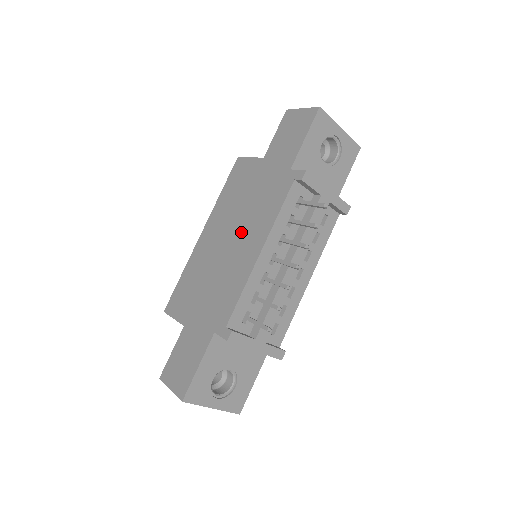
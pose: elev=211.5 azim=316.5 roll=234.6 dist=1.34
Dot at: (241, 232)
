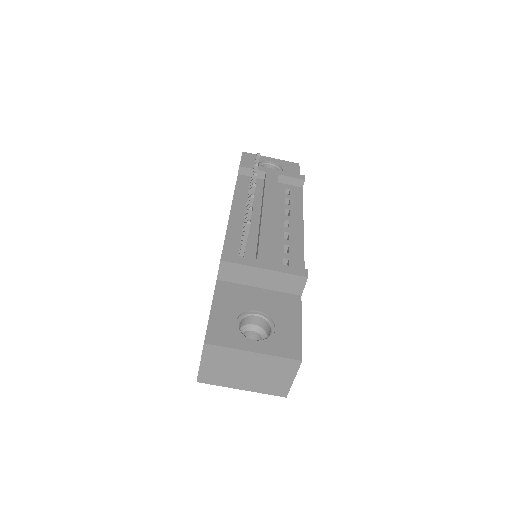
Dot at: occluded
